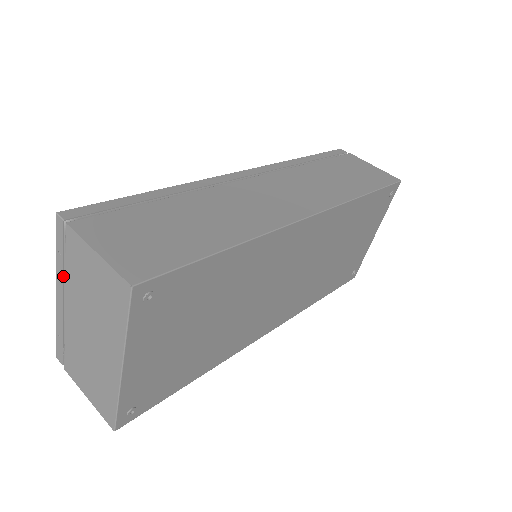
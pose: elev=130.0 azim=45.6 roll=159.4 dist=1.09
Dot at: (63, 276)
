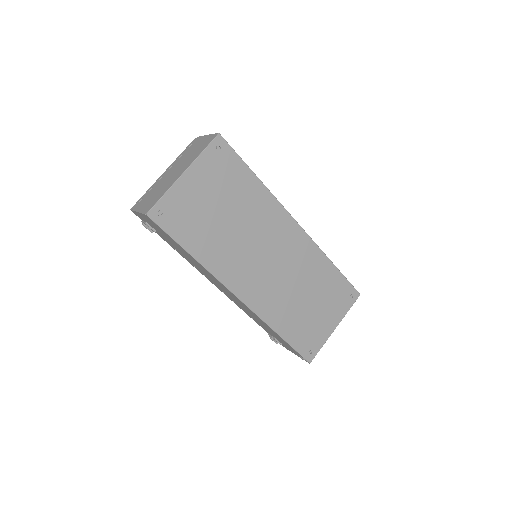
Dot at: occluded
